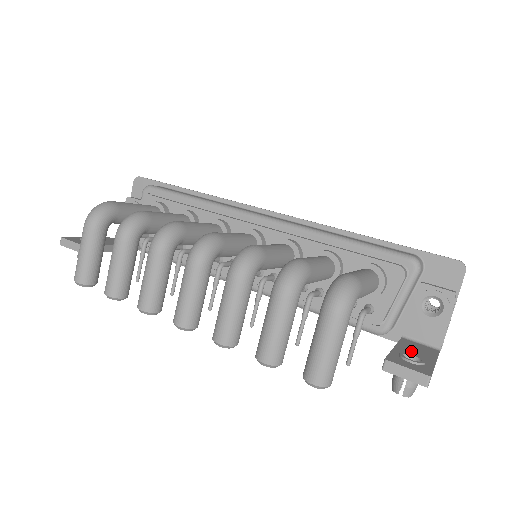
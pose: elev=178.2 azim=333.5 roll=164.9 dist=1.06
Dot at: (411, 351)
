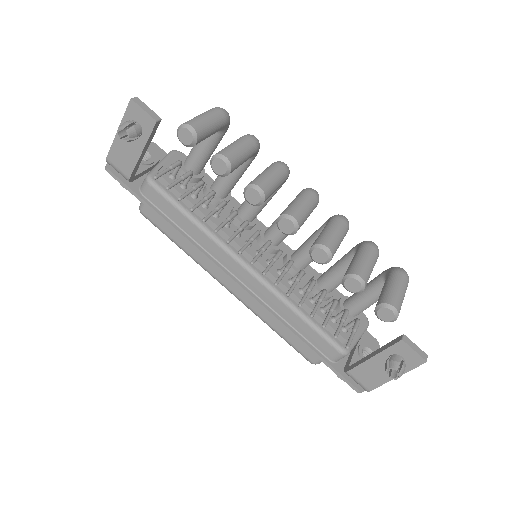
Dot at: occluded
